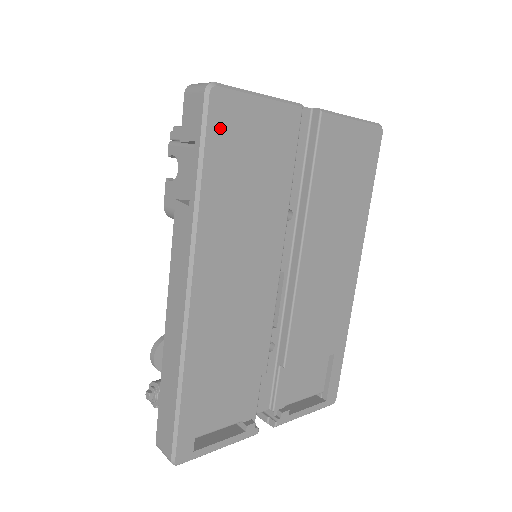
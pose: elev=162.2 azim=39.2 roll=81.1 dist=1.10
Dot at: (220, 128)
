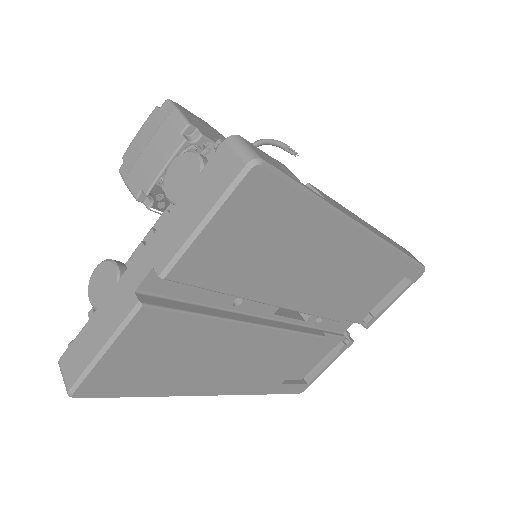
Dot at: (113, 387)
